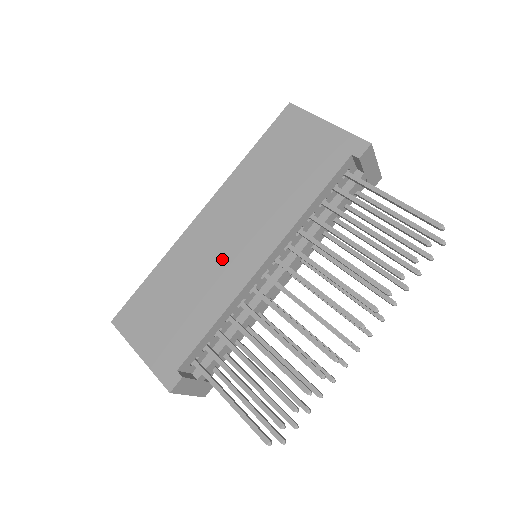
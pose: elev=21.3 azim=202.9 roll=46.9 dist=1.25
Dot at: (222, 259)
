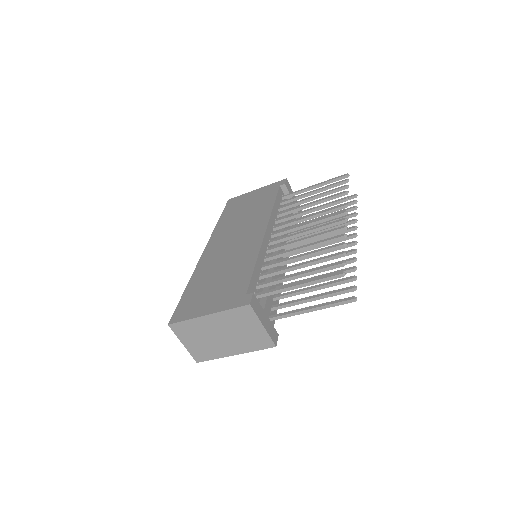
Dot at: (236, 248)
